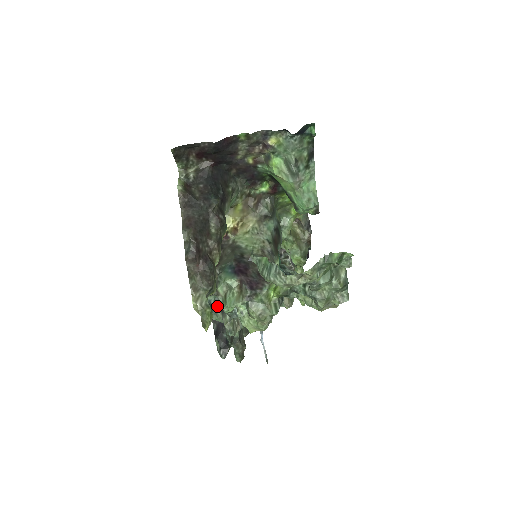
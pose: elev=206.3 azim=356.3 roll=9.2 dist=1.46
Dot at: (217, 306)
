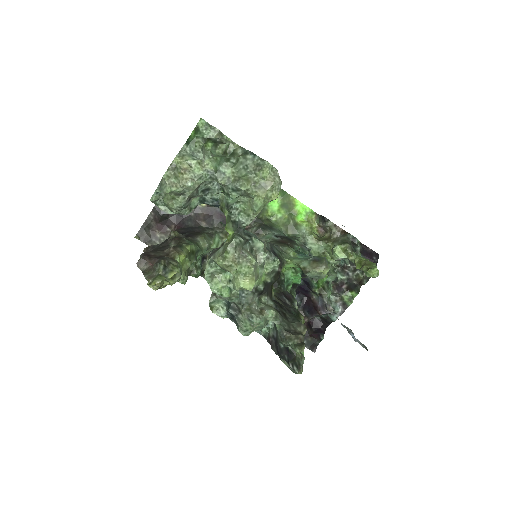
Dot at: (231, 310)
